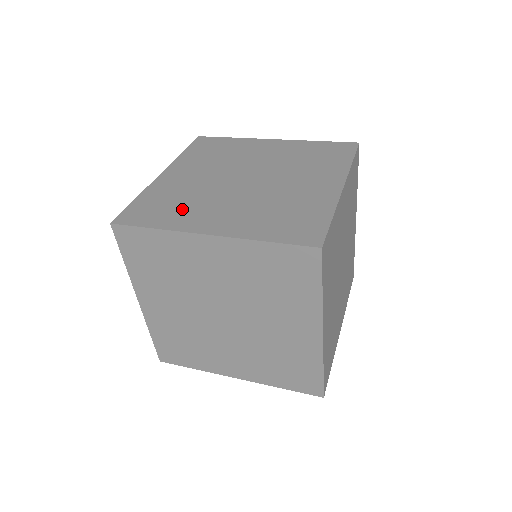
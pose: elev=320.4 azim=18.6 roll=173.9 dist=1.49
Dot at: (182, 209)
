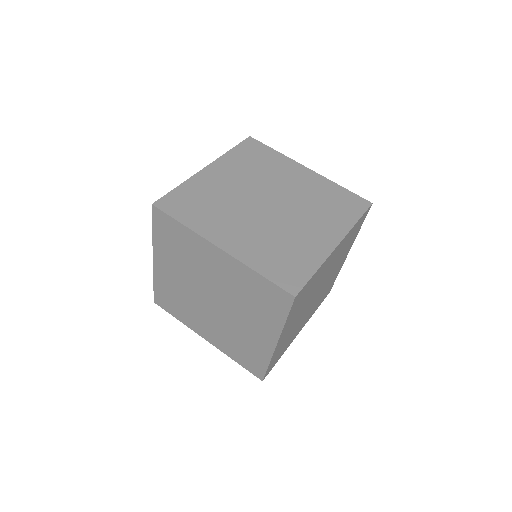
Dot at: (210, 214)
